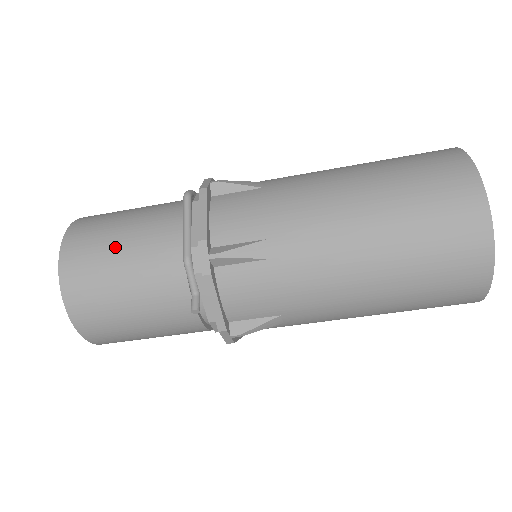
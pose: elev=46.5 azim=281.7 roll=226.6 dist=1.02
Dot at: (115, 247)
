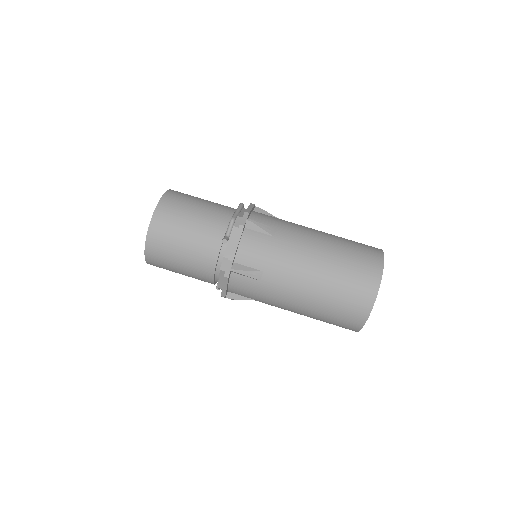
Dot at: (197, 202)
